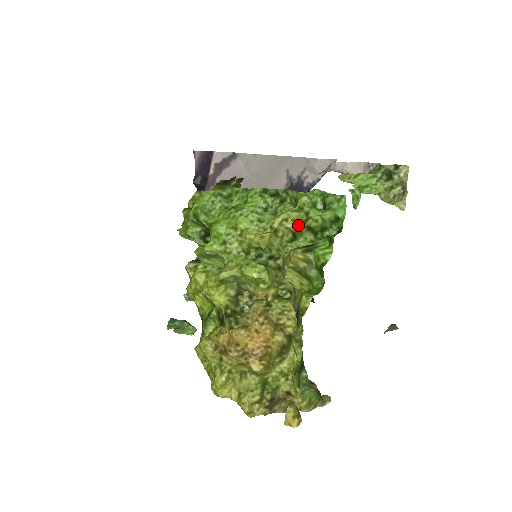
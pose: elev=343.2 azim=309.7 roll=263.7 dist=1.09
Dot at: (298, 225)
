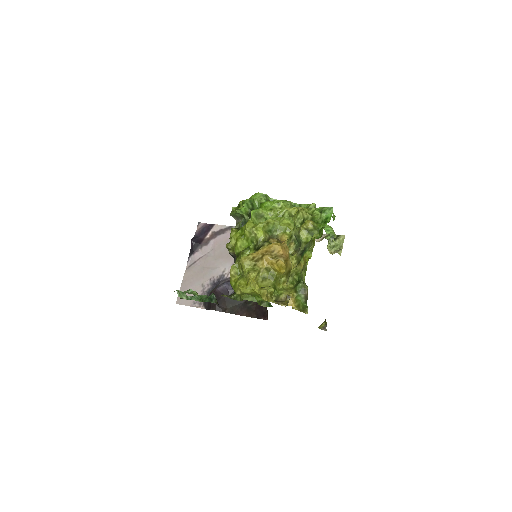
Dot at: (308, 215)
